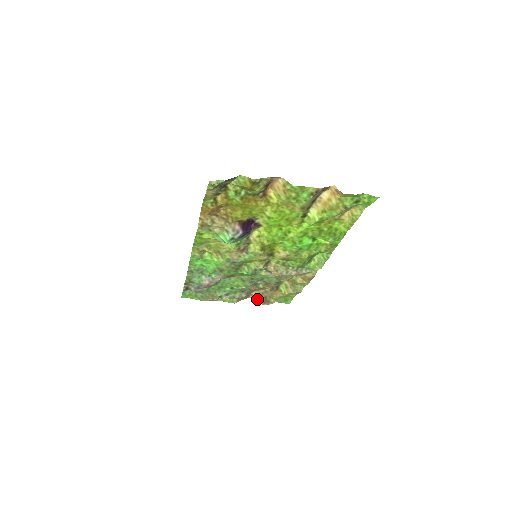
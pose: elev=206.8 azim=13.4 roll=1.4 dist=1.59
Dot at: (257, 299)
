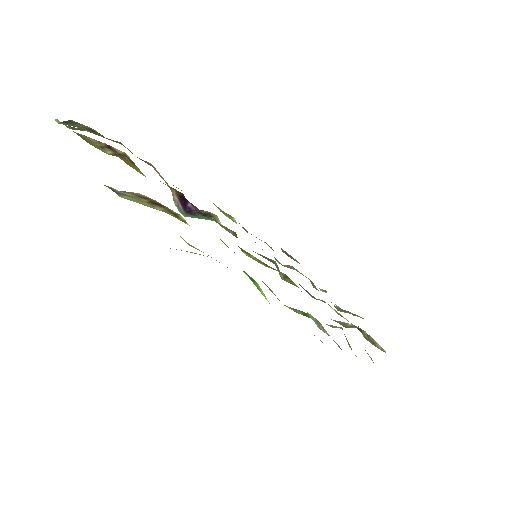
Dot at: occluded
